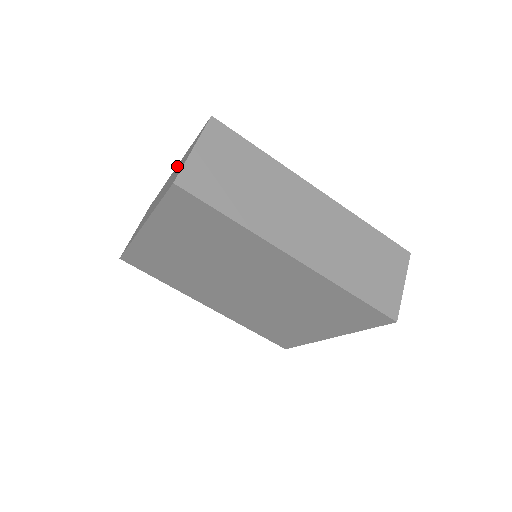
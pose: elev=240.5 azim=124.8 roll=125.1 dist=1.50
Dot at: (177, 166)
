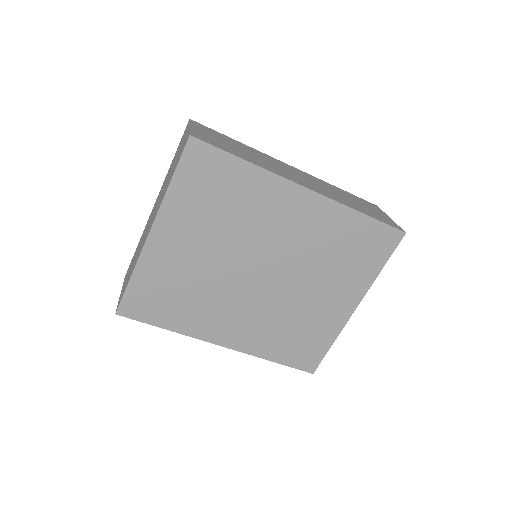
Dot at: (160, 191)
